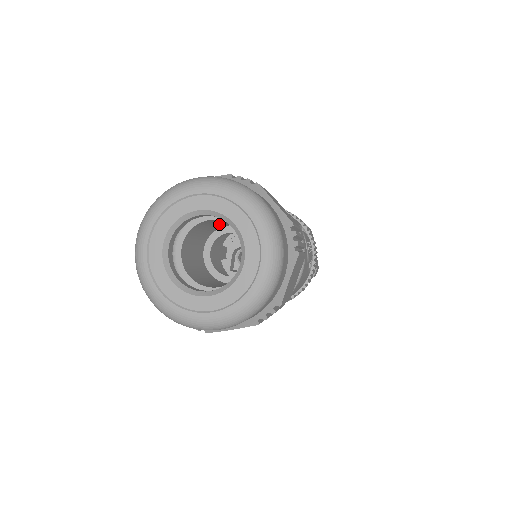
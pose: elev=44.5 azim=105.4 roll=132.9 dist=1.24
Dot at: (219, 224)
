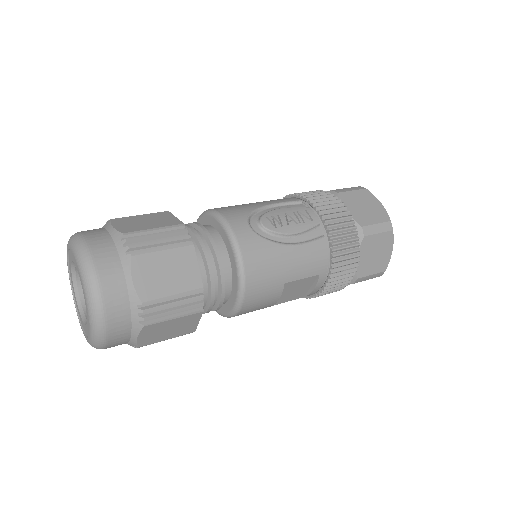
Dot at: occluded
